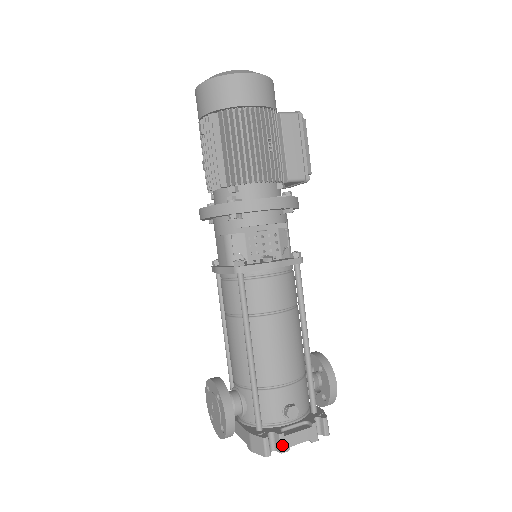
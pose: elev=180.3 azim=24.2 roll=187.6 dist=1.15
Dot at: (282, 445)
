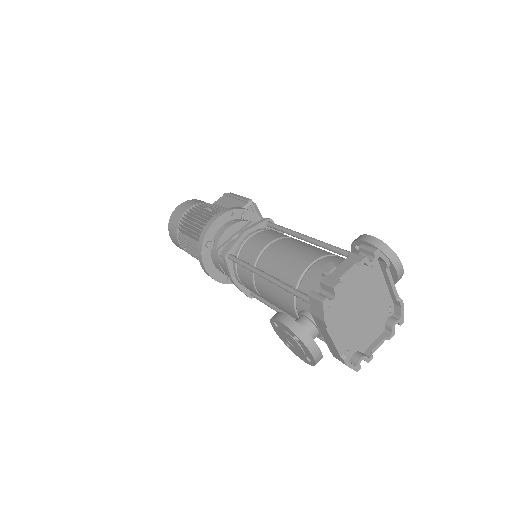
Dot at: (329, 283)
